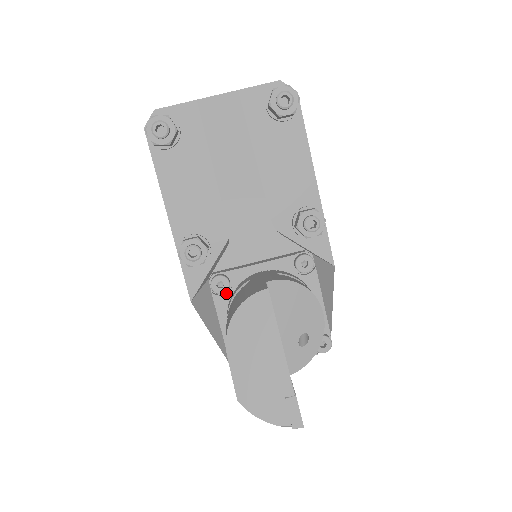
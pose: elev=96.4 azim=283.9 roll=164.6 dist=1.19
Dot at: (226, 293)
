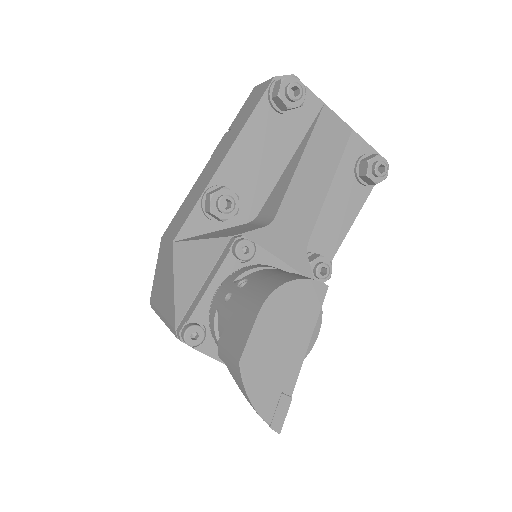
Dot at: (239, 261)
